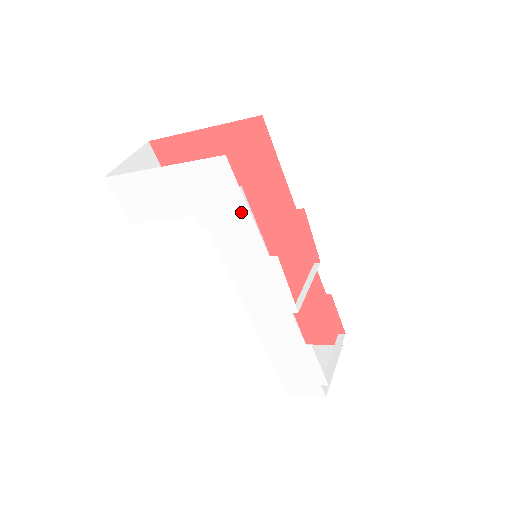
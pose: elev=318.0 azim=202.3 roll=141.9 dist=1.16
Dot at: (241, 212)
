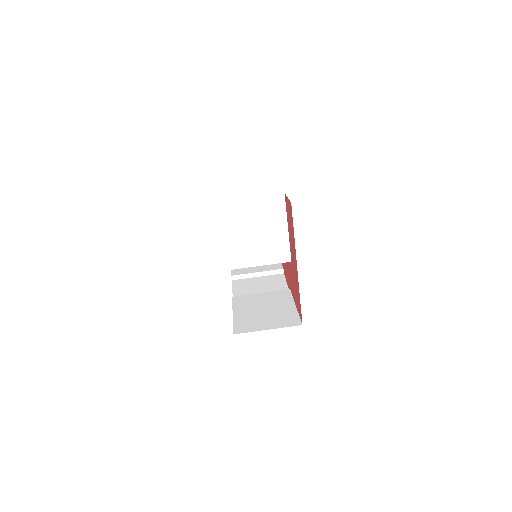
Dot at: occluded
